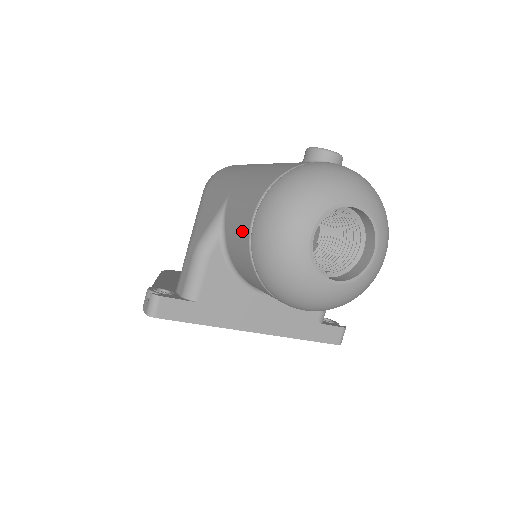
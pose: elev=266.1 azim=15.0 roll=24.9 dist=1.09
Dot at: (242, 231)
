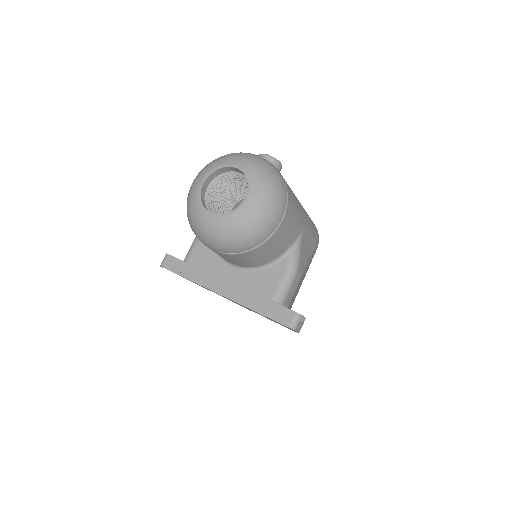
Dot at: occluded
